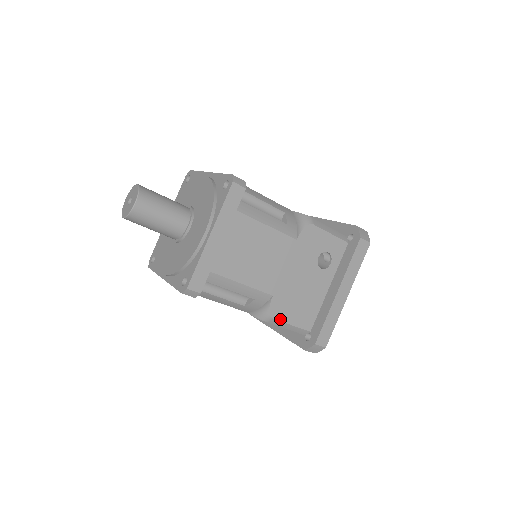
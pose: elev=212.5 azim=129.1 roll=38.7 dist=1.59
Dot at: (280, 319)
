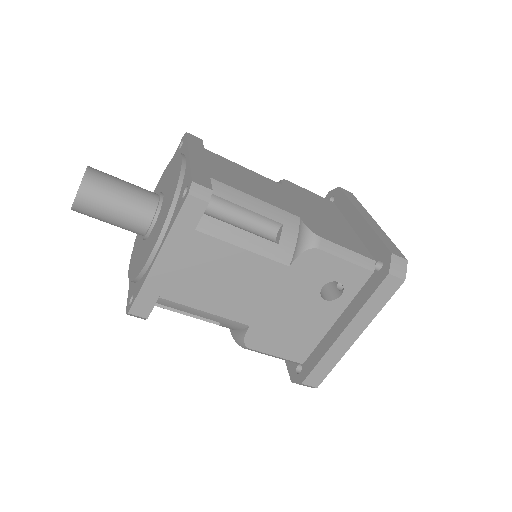
Dot at: (259, 349)
